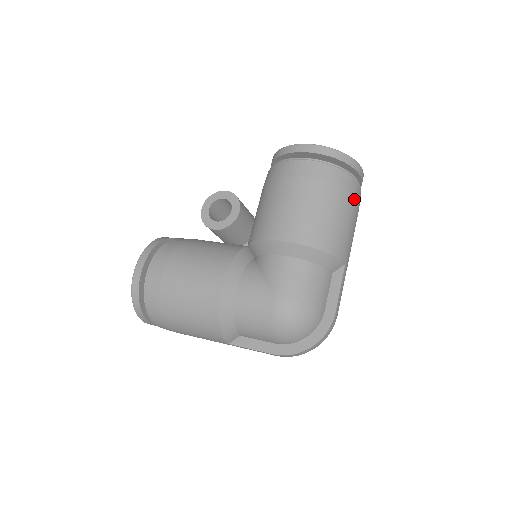
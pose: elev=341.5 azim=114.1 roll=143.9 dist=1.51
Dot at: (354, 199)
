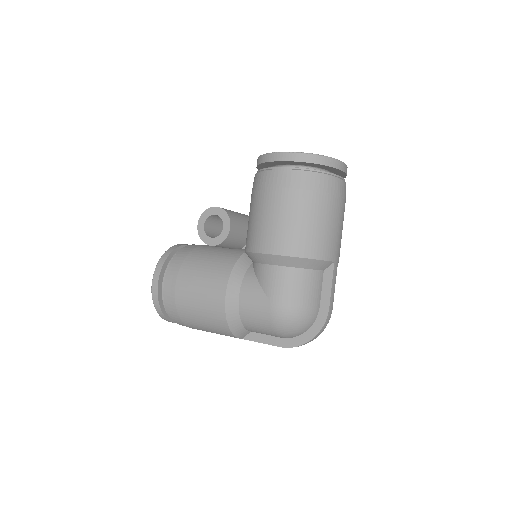
Dot at: (336, 198)
